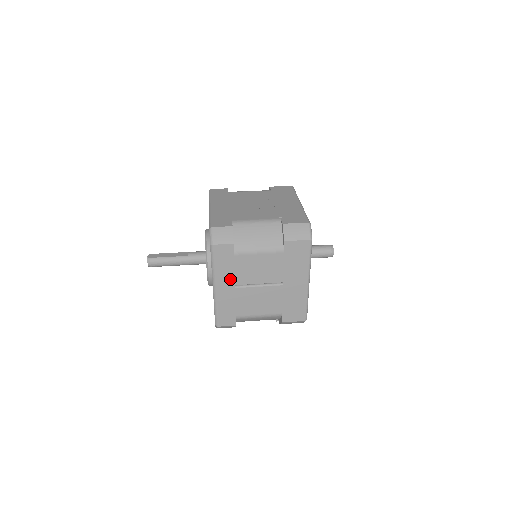
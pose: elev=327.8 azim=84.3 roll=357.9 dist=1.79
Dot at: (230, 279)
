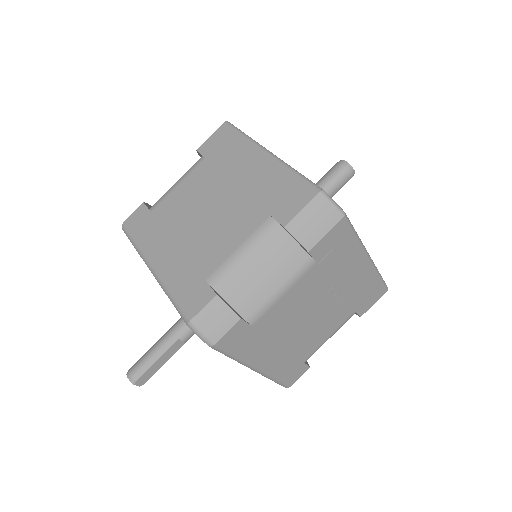
Dot at: occluded
